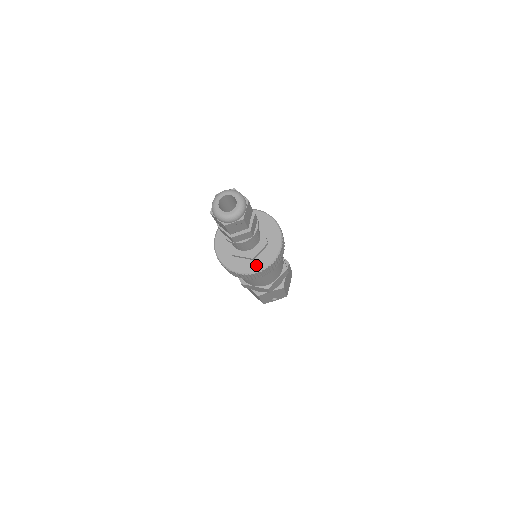
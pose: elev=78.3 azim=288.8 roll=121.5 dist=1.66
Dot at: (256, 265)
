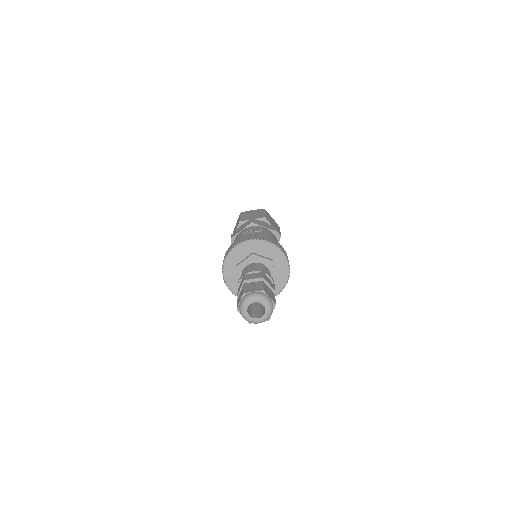
Dot at: (281, 280)
